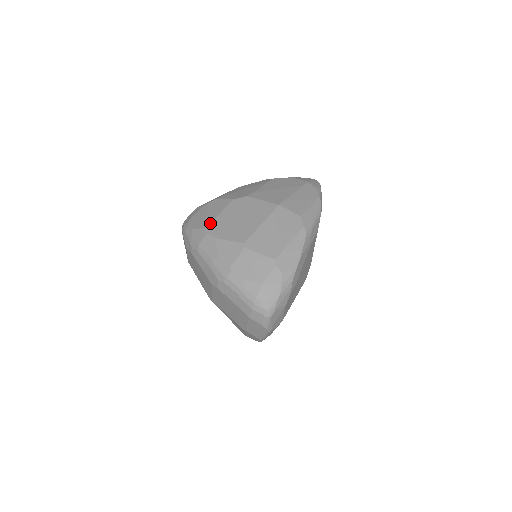
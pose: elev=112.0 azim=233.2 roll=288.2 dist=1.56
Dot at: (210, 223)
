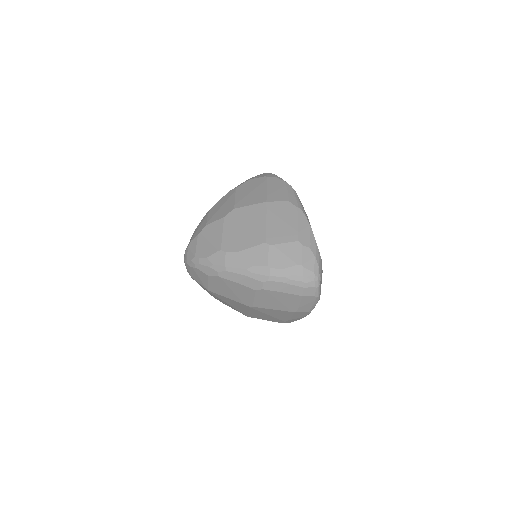
Dot at: (221, 244)
